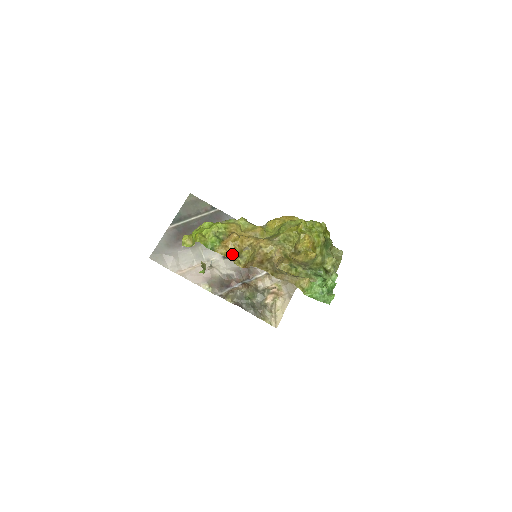
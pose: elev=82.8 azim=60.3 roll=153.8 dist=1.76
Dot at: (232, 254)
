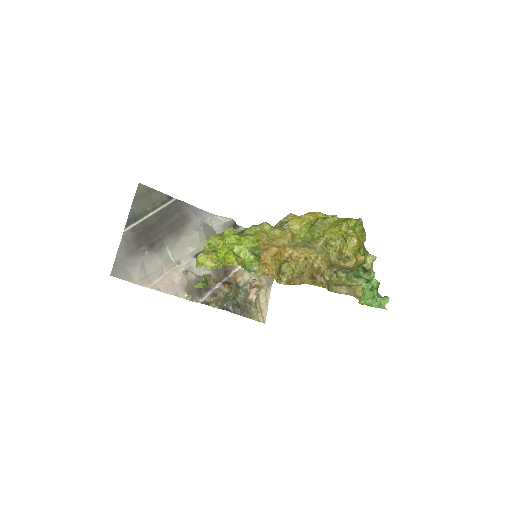
Dot at: (275, 272)
